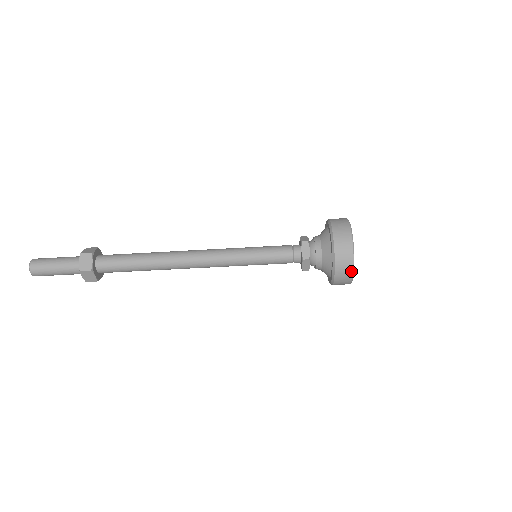
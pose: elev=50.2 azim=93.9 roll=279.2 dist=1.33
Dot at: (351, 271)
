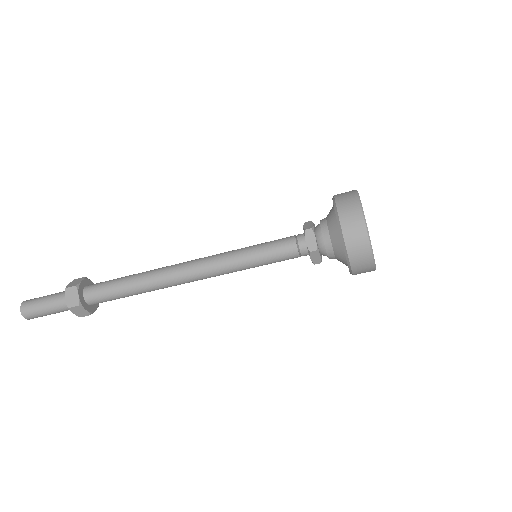
Dot at: (360, 214)
